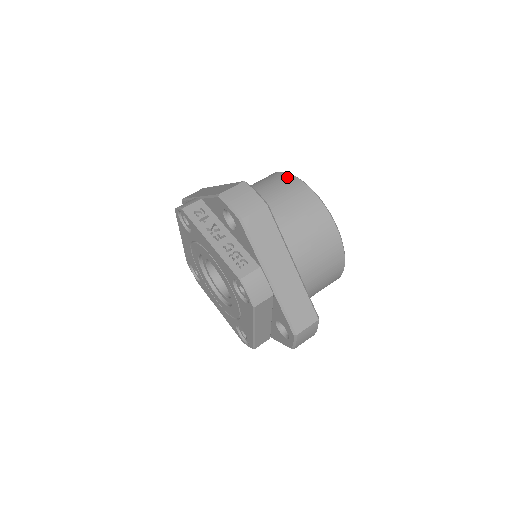
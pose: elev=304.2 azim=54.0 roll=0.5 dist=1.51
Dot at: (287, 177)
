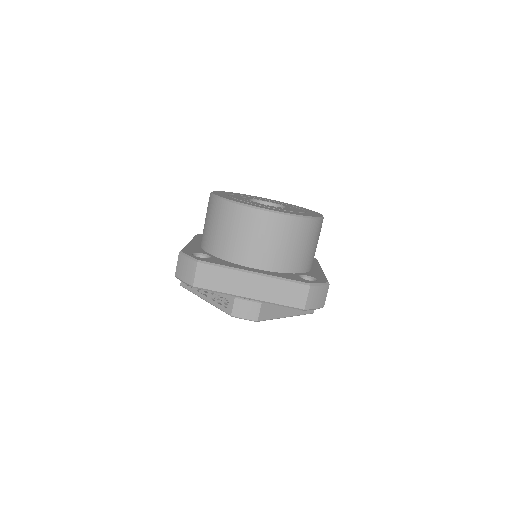
Dot at: (211, 201)
